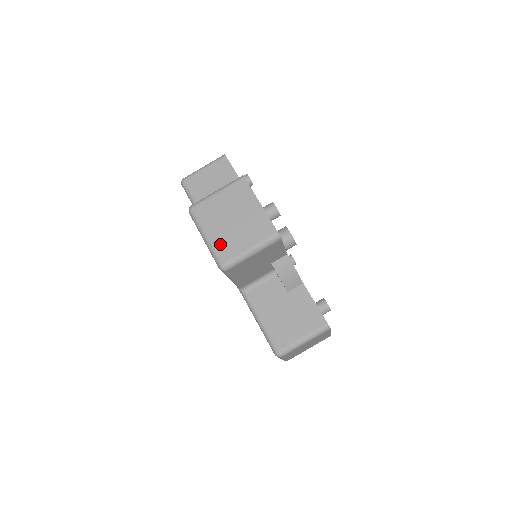
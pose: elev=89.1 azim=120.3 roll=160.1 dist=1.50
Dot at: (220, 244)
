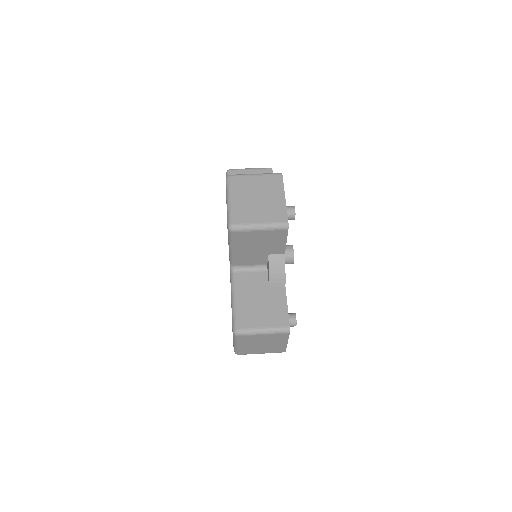
Dot at: (238, 210)
